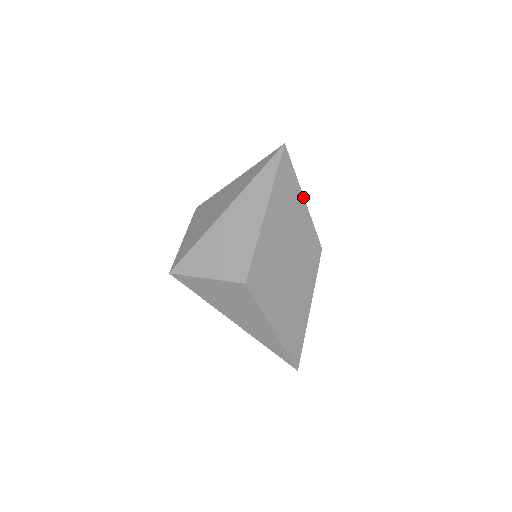
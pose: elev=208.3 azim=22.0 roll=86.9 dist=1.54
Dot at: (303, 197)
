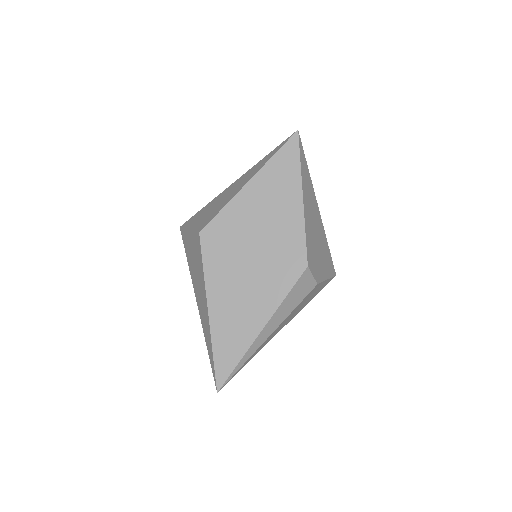
Dot at: (302, 193)
